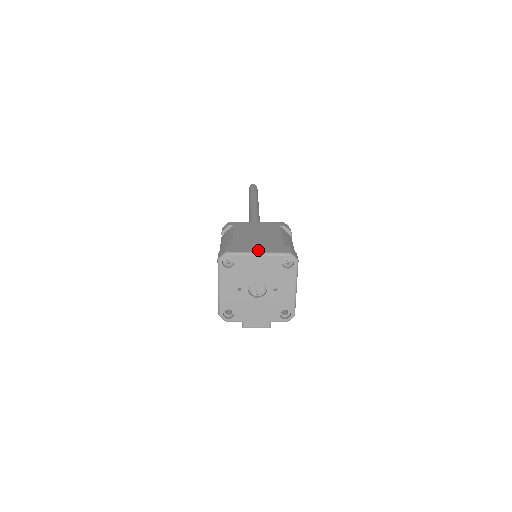
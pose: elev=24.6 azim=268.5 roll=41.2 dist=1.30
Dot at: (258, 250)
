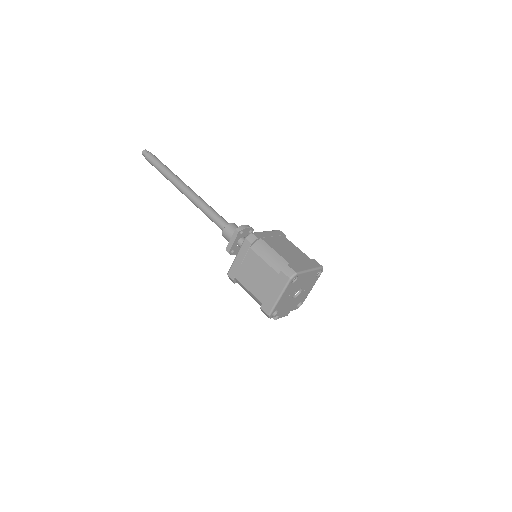
Dot at: (307, 267)
